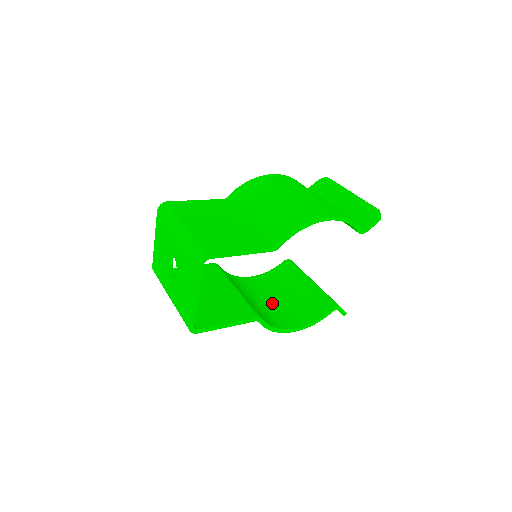
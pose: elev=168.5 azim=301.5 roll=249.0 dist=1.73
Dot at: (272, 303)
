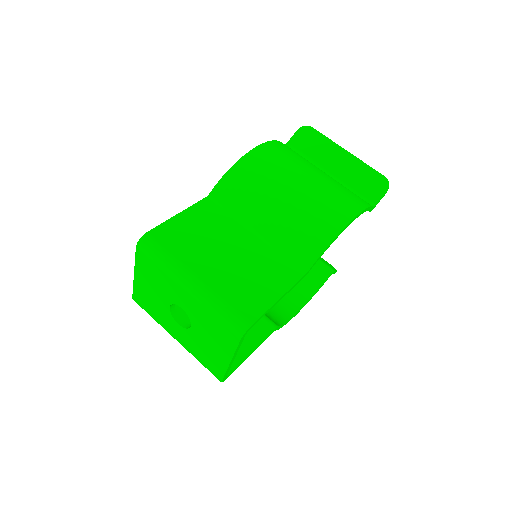
Dot at: occluded
